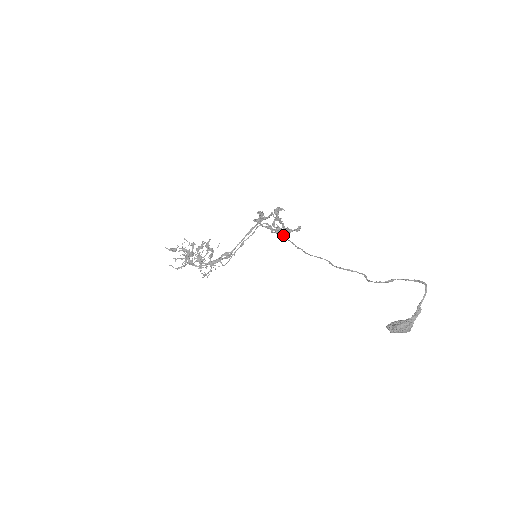
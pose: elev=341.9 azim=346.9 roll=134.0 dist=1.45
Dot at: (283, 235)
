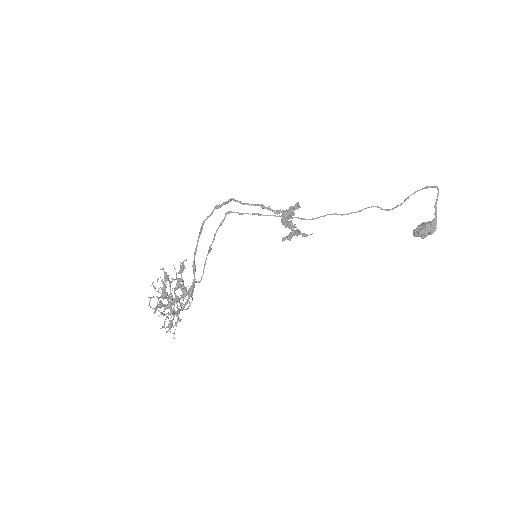
Dot at: occluded
